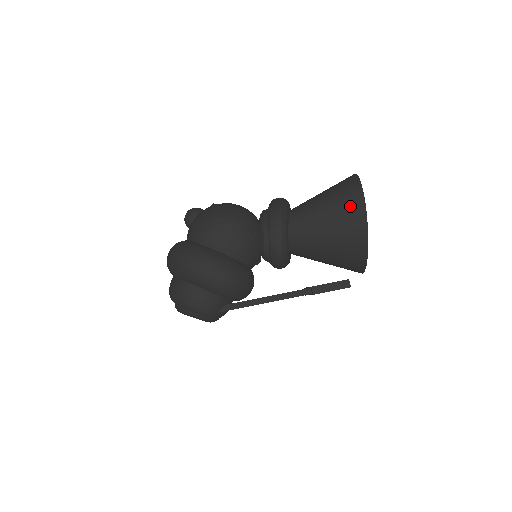
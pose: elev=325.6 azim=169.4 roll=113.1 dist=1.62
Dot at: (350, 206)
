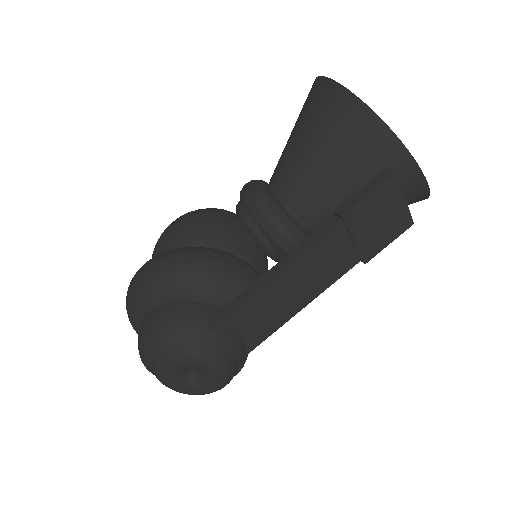
Dot at: (314, 98)
